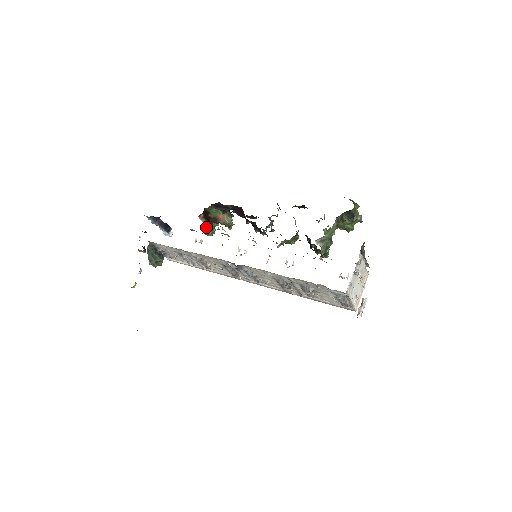
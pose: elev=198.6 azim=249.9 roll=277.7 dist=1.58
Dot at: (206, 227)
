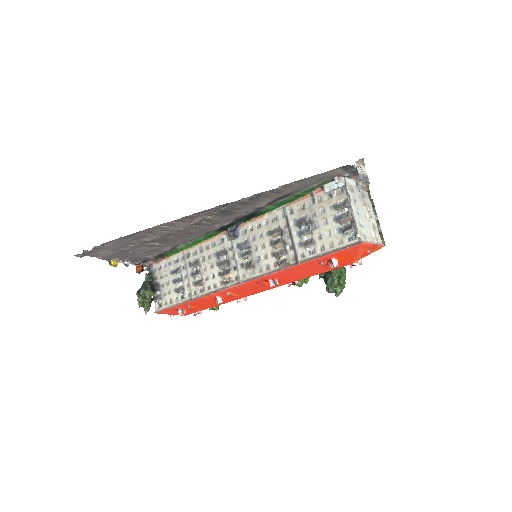
Dot at: occluded
